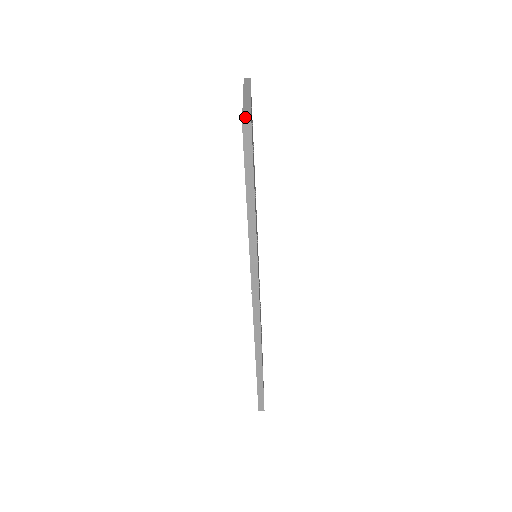
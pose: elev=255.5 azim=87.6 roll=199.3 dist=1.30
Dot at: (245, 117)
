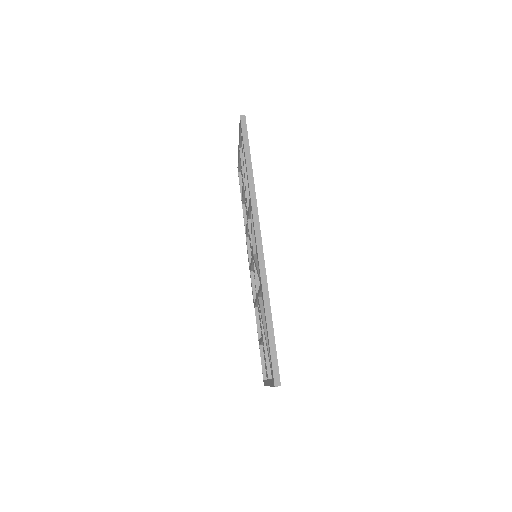
Dot at: occluded
